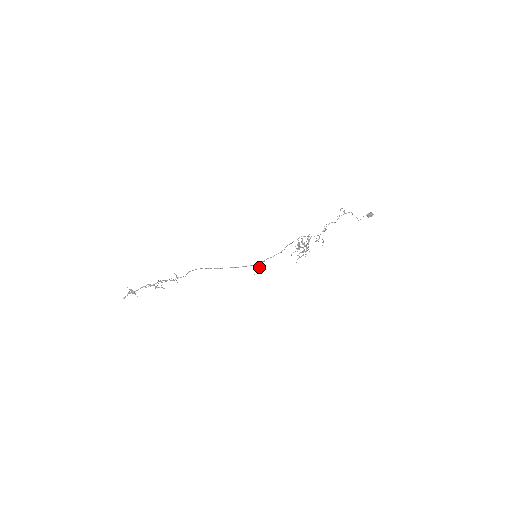
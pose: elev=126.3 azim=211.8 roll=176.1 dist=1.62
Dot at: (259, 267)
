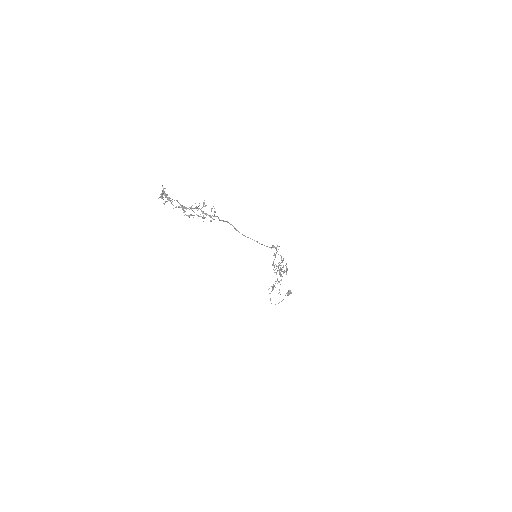
Dot at: (274, 247)
